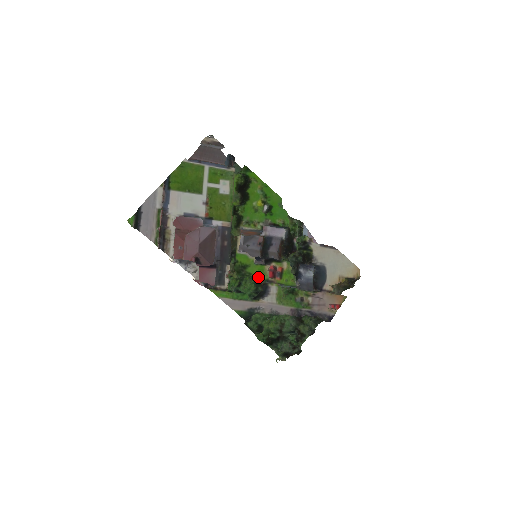
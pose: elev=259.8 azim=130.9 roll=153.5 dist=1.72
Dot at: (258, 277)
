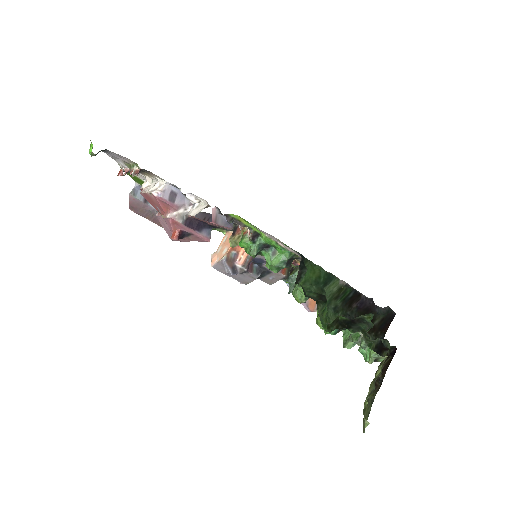
Dot at: occluded
